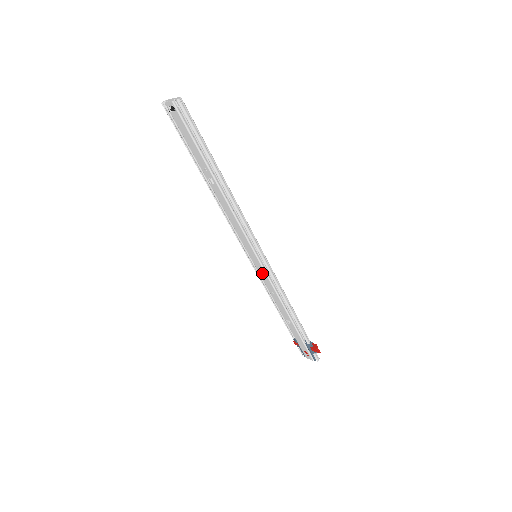
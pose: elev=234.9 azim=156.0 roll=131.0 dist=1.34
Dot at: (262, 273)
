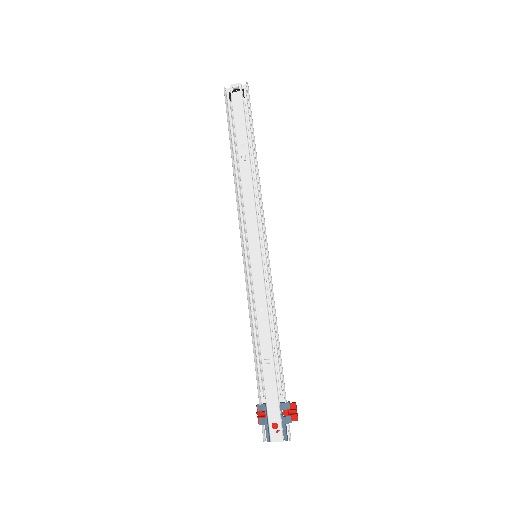
Dot at: (258, 278)
